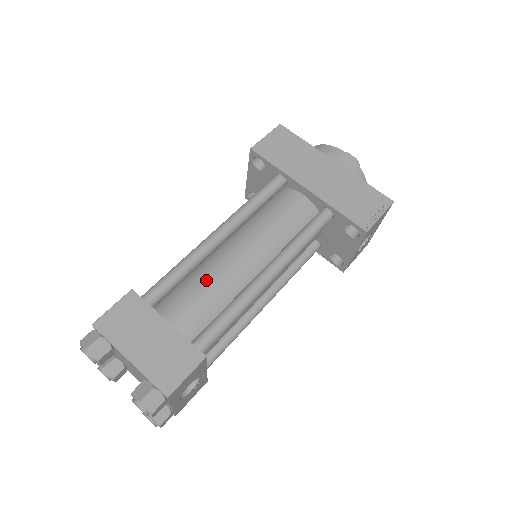
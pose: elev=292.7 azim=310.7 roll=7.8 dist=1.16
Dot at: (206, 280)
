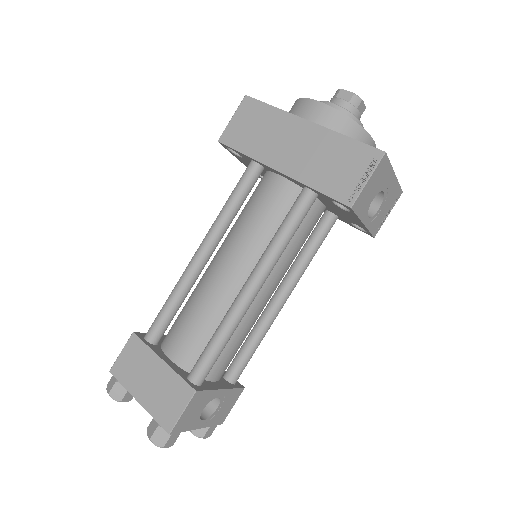
Dot at: (196, 306)
